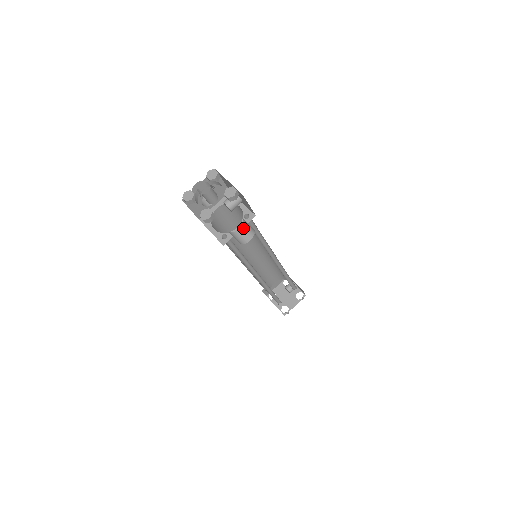
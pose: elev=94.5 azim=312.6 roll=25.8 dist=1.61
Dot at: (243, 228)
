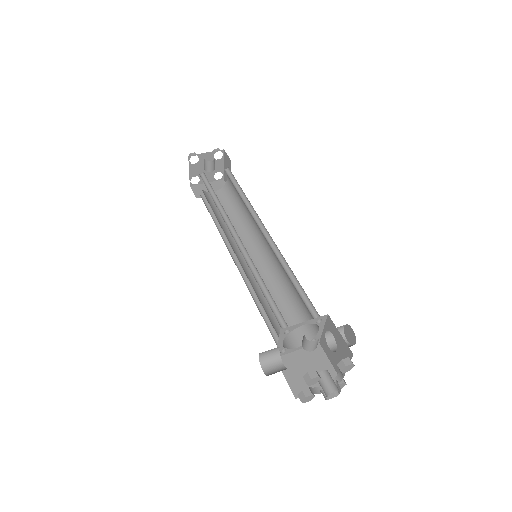
Dot at: occluded
